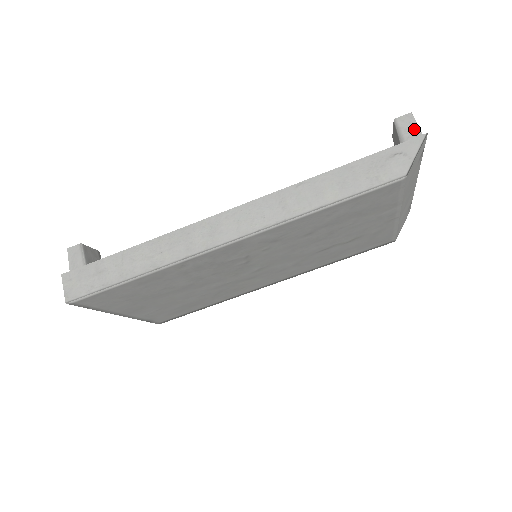
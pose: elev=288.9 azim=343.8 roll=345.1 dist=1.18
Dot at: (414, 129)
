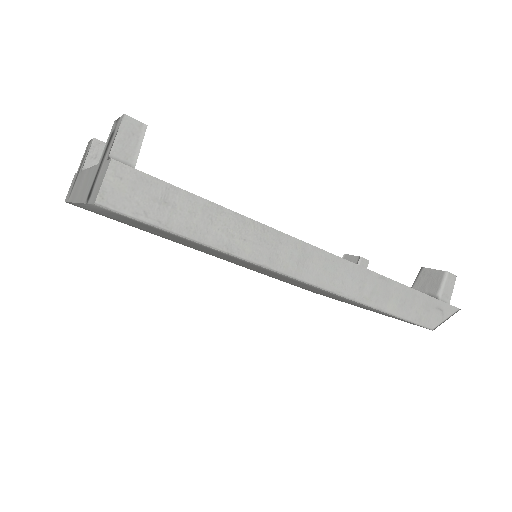
Dot at: (450, 291)
